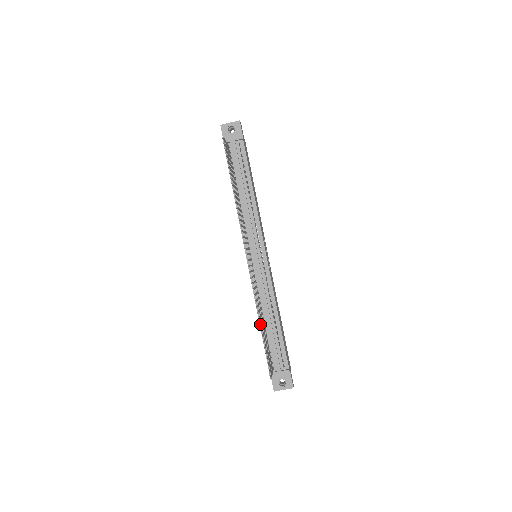
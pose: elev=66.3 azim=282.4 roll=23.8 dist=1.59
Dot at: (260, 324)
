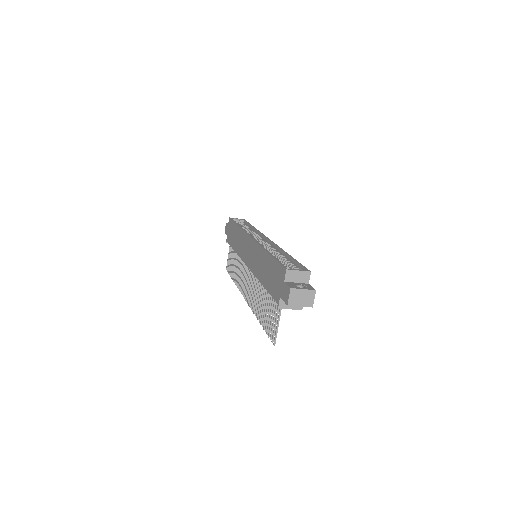
Dot at: (234, 282)
